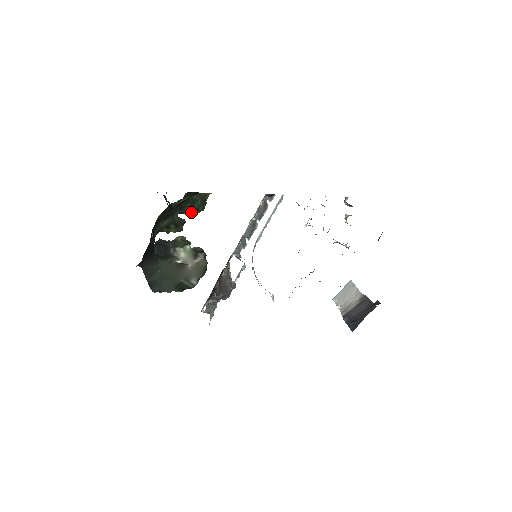
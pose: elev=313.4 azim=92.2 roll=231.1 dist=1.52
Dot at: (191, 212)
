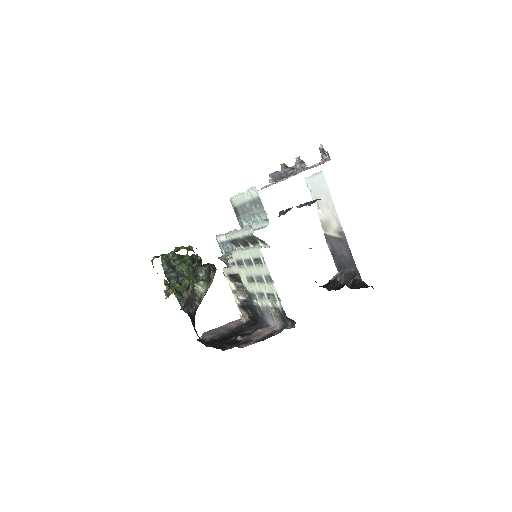
Dot at: occluded
